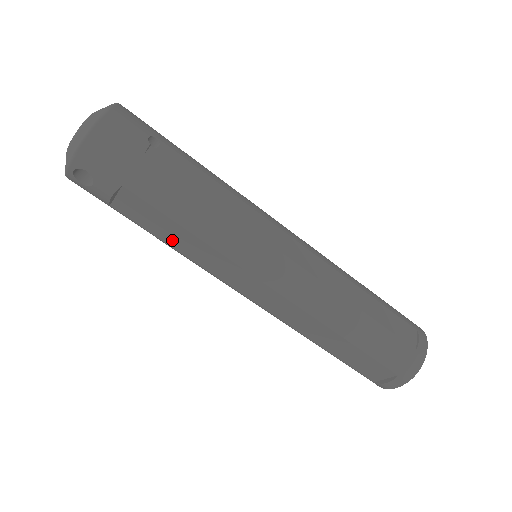
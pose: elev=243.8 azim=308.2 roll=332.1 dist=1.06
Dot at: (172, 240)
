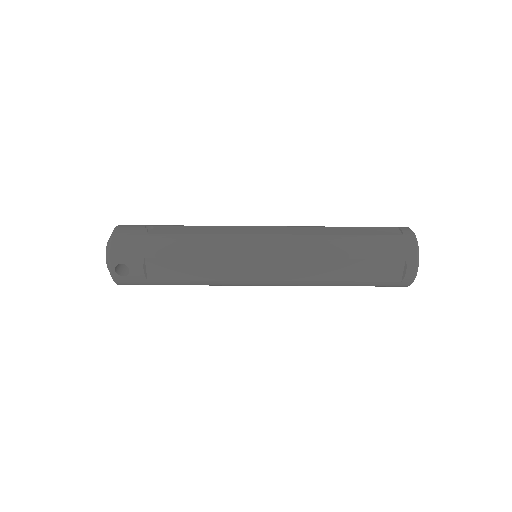
Dot at: (195, 274)
